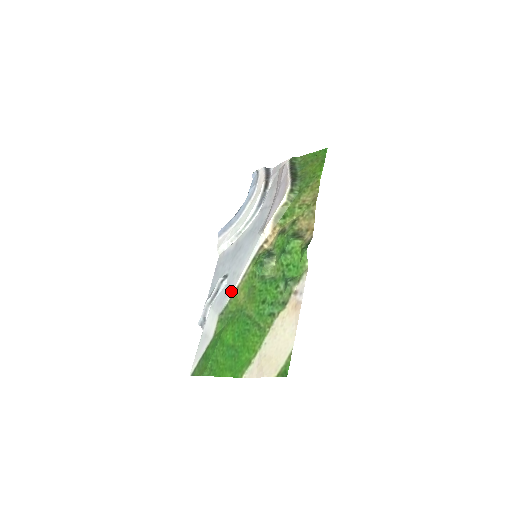
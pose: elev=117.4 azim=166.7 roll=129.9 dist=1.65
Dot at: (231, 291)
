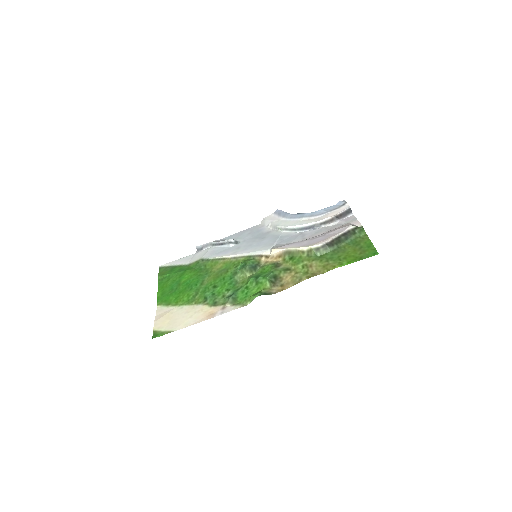
Dot at: (221, 255)
